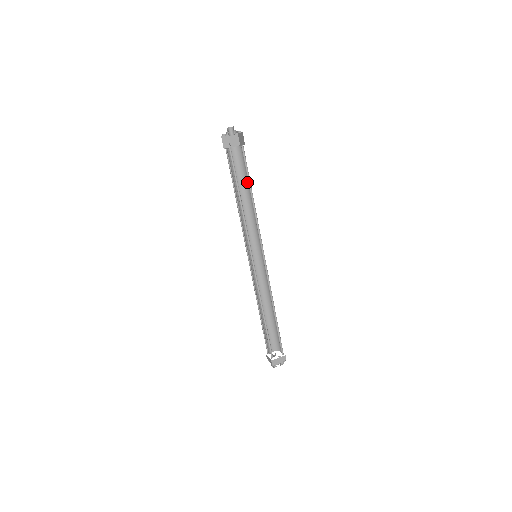
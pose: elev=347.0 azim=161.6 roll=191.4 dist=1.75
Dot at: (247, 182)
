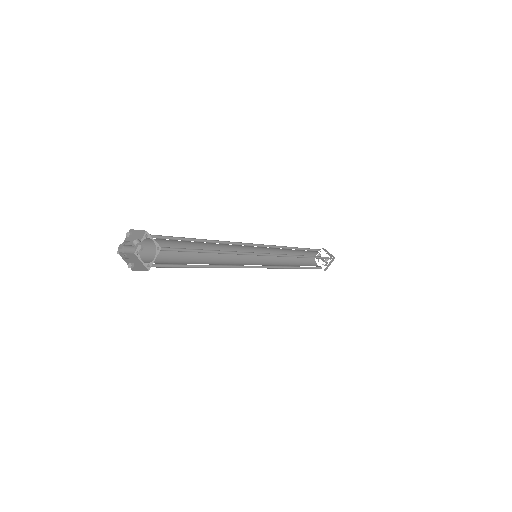
Dot at: occluded
